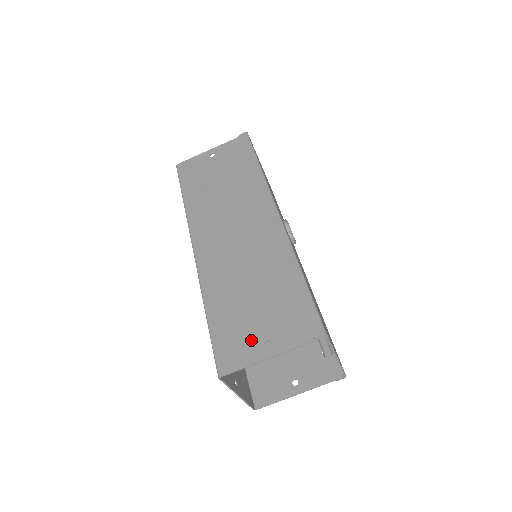
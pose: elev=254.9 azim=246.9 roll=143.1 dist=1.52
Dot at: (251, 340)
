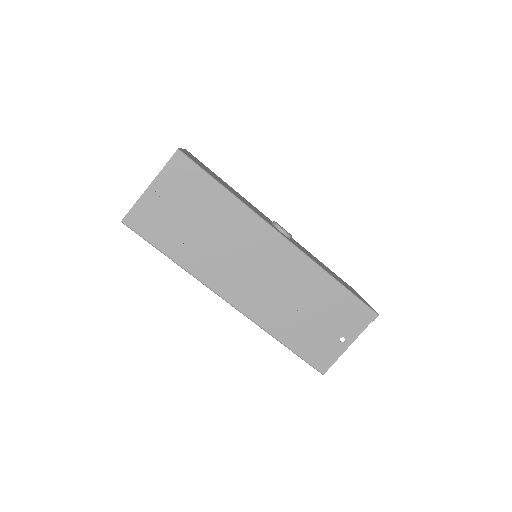
Dot at: (330, 343)
